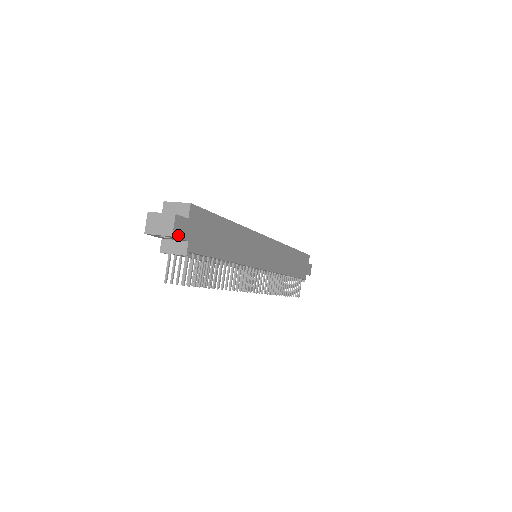
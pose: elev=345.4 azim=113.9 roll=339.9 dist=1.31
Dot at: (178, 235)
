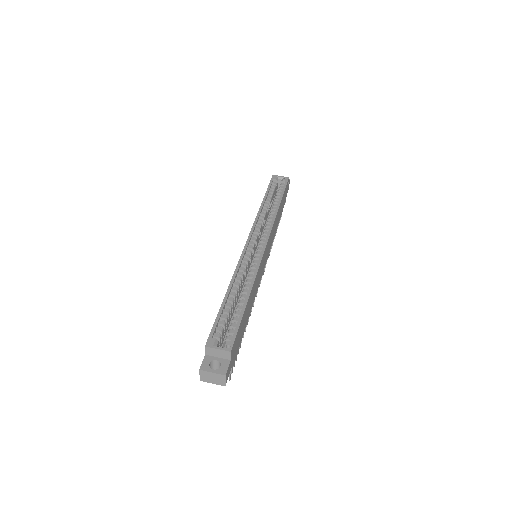
Dot at: (227, 378)
